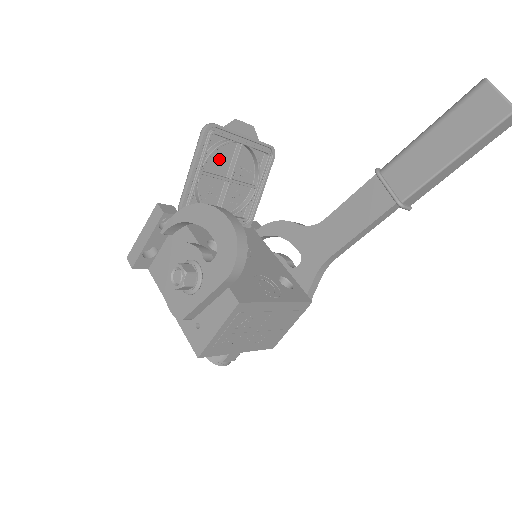
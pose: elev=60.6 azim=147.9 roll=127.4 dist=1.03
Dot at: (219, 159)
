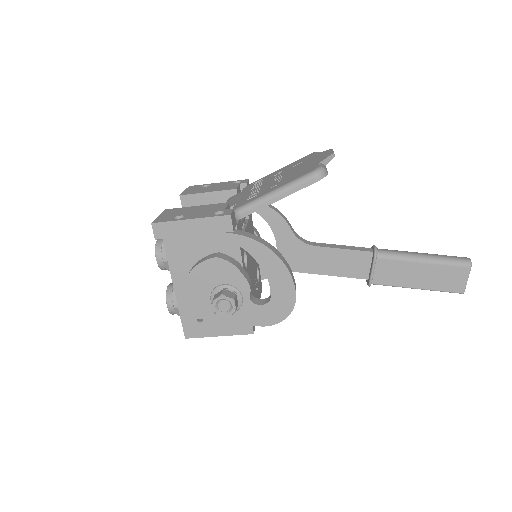
Dot at: occluded
